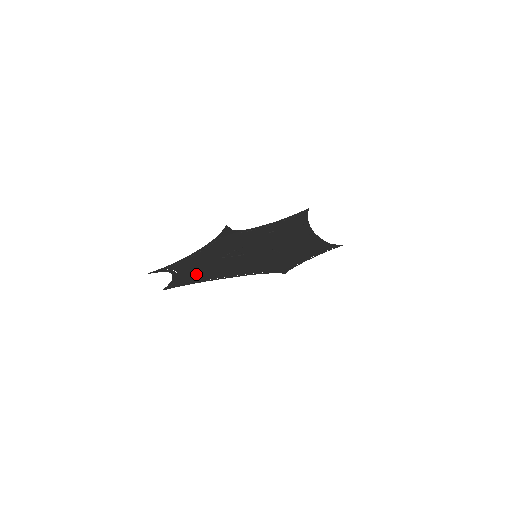
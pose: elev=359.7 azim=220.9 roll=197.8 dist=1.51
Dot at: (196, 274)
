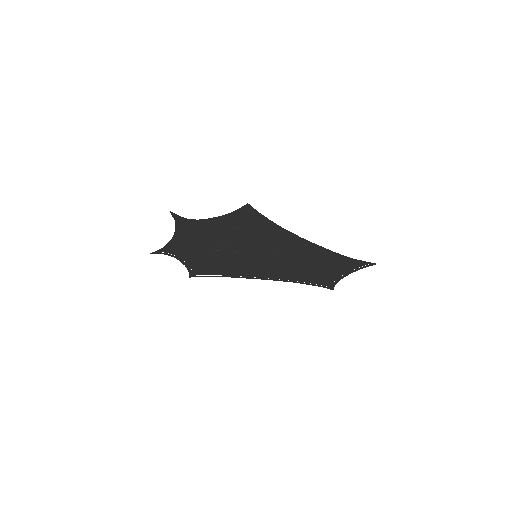
Dot at: (207, 265)
